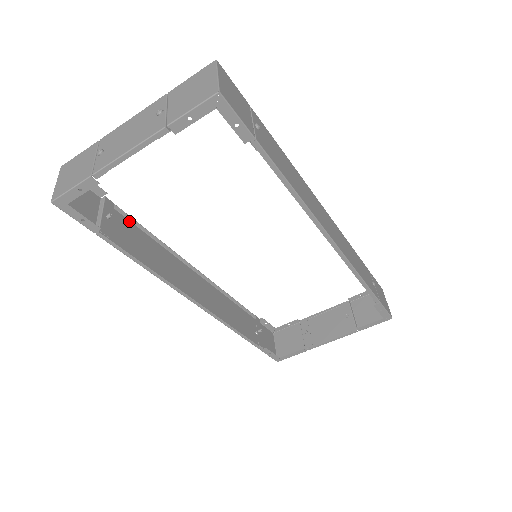
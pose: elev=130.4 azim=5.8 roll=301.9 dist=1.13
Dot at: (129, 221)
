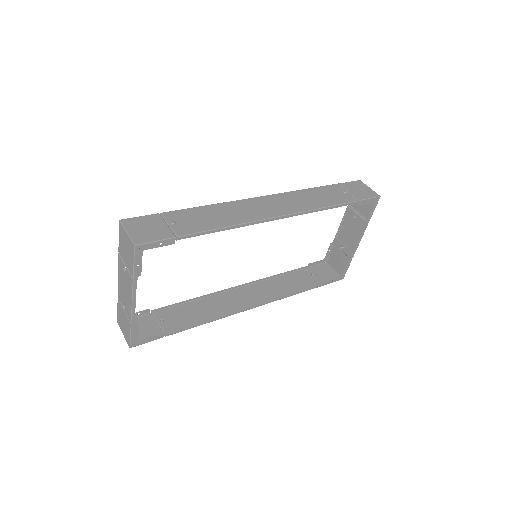
Dot at: (176, 306)
